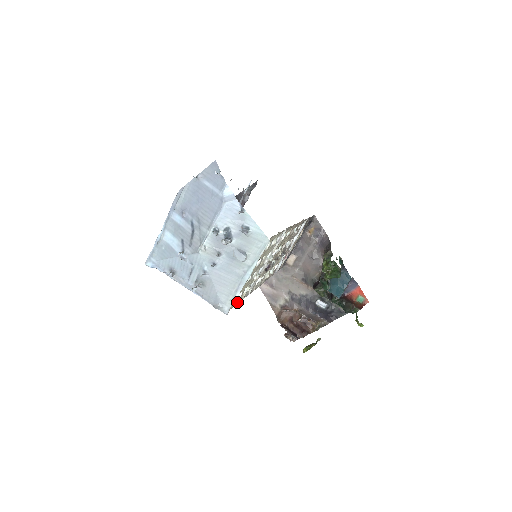
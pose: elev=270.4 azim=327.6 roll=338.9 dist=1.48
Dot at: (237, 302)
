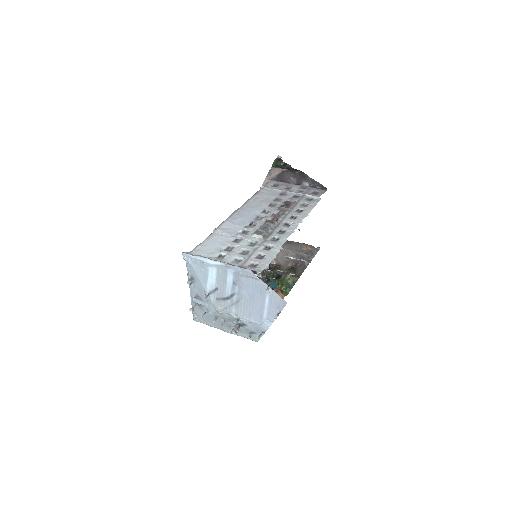
Dot at: occluded
